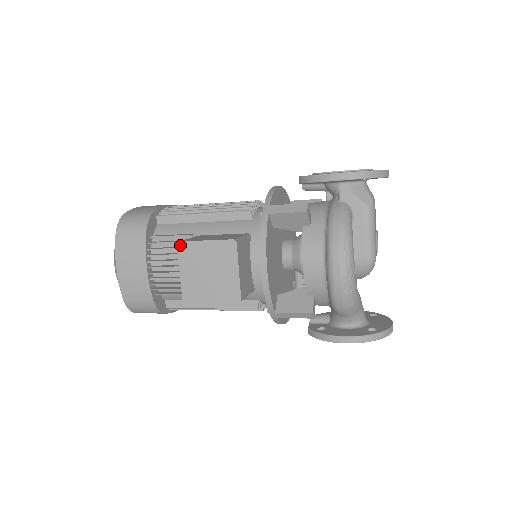
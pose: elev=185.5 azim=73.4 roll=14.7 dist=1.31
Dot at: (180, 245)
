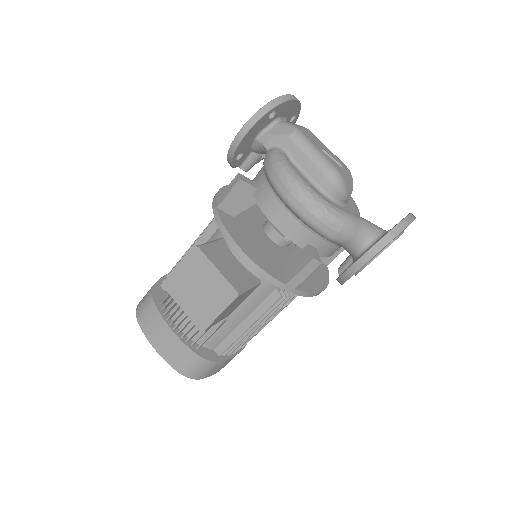
Dot at: (166, 286)
